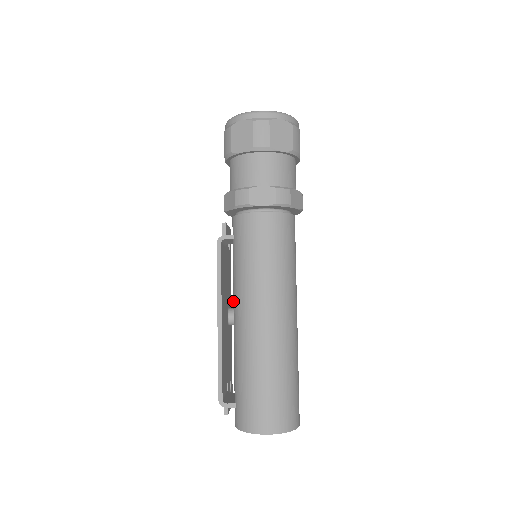
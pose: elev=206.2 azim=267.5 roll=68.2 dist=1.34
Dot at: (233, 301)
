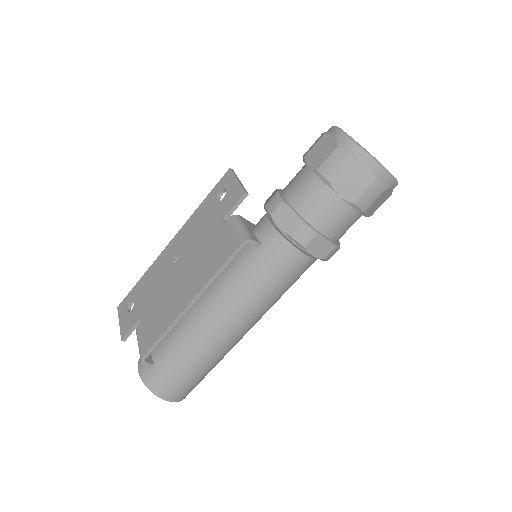
Dot at: (212, 290)
